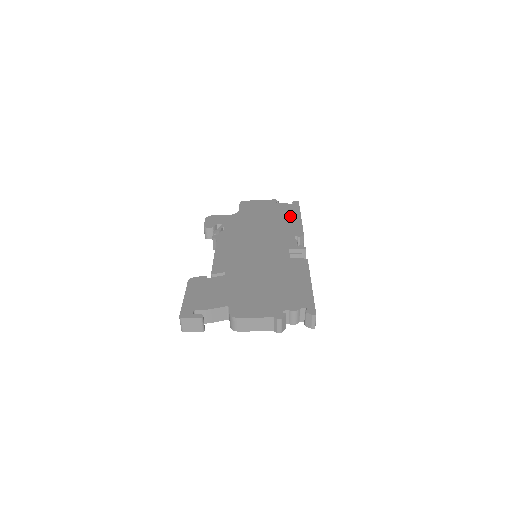
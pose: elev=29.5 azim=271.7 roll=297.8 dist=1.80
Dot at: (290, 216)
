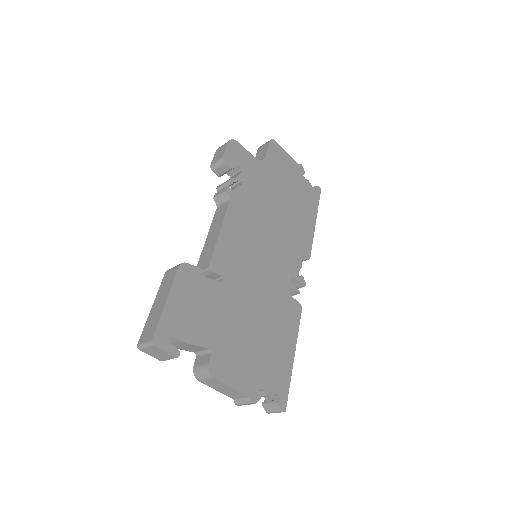
Dot at: (308, 213)
